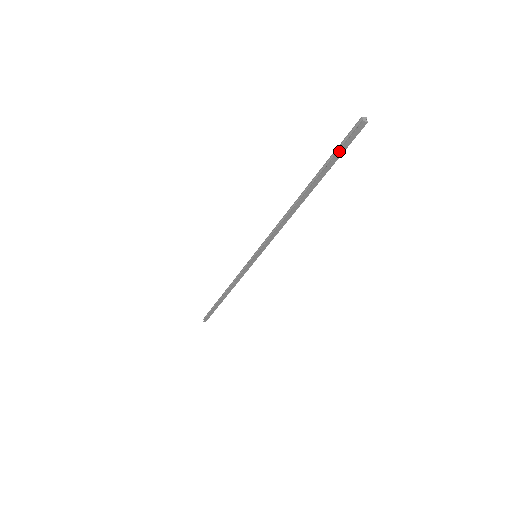
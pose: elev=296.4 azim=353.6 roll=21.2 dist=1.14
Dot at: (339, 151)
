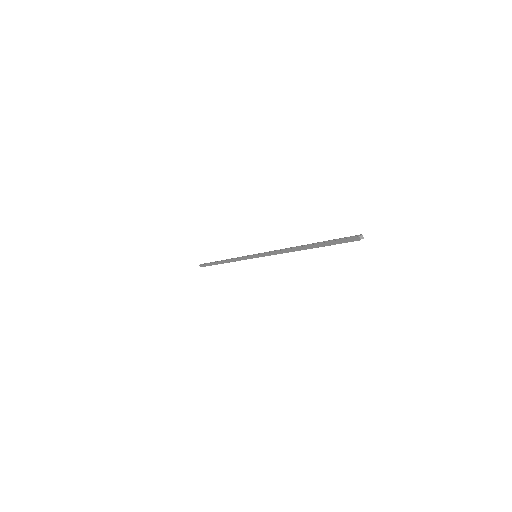
Dot at: (337, 240)
